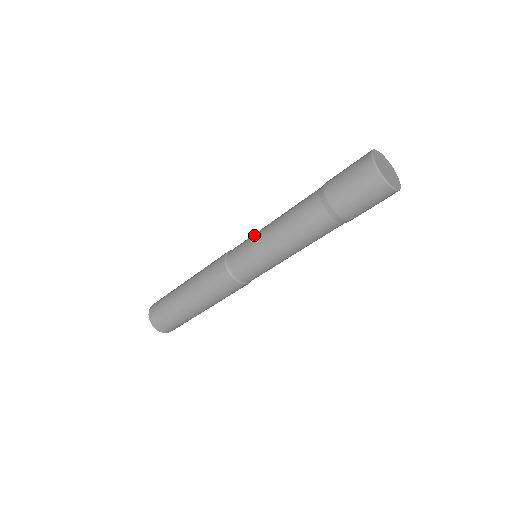
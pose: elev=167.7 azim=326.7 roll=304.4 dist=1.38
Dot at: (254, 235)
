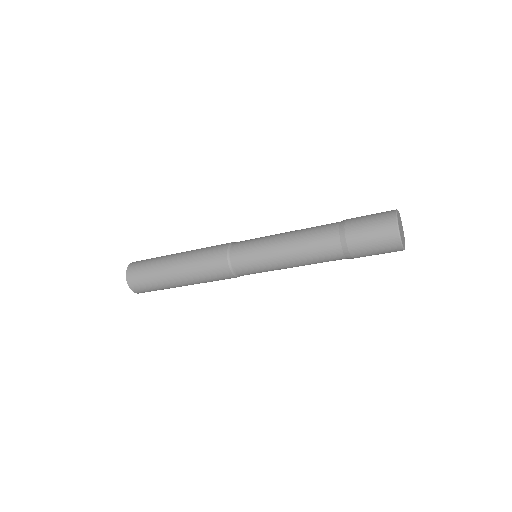
Dot at: (265, 236)
